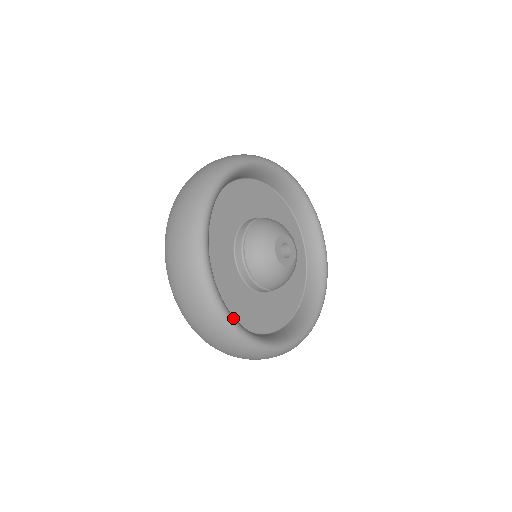
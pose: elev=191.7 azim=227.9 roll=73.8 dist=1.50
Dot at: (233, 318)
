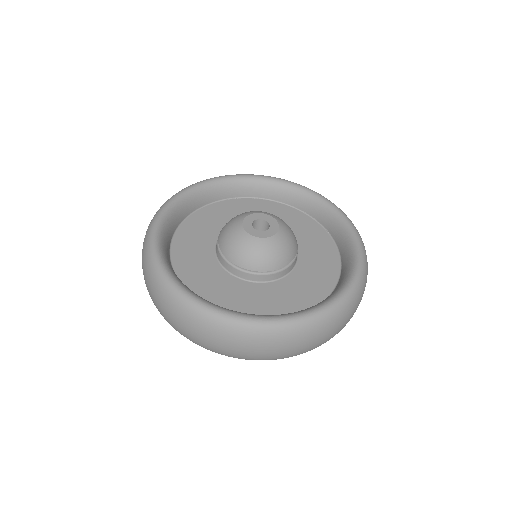
Dot at: (159, 242)
